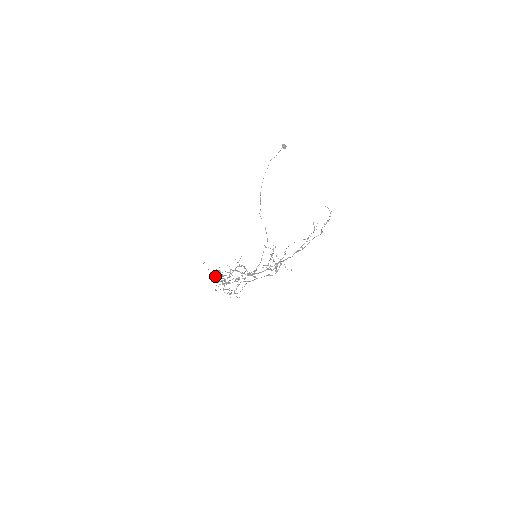
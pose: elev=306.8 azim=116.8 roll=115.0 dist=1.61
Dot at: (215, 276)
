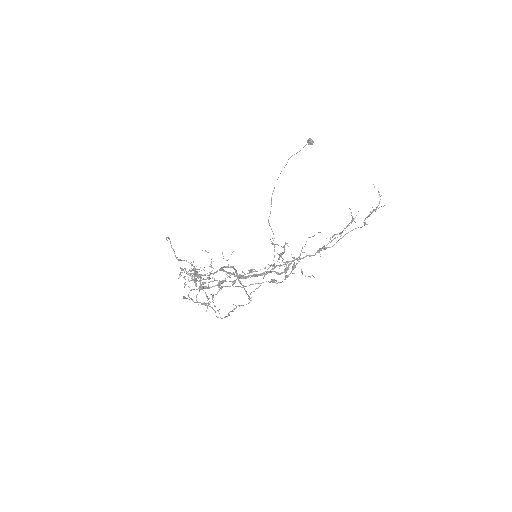
Dot at: (186, 272)
